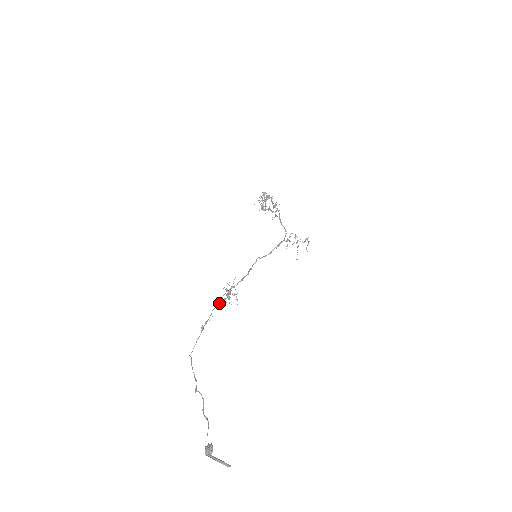
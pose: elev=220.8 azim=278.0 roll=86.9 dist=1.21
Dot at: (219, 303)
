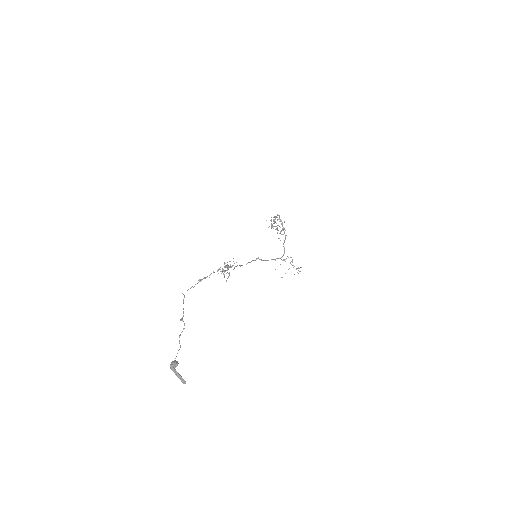
Dot at: (217, 271)
